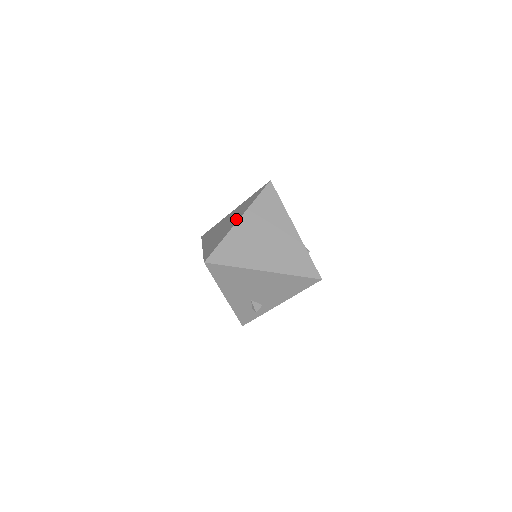
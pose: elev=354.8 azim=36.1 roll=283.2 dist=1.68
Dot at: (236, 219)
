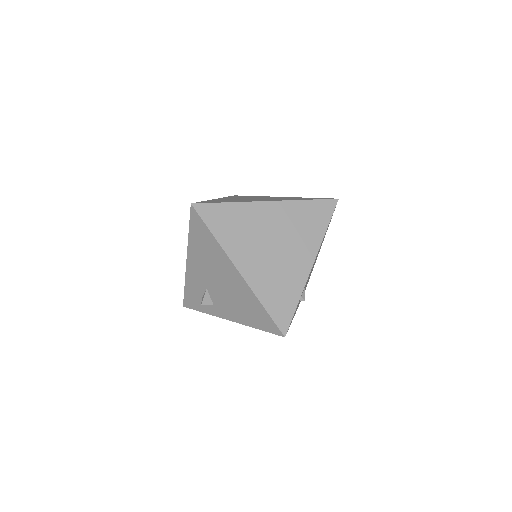
Dot at: occluded
